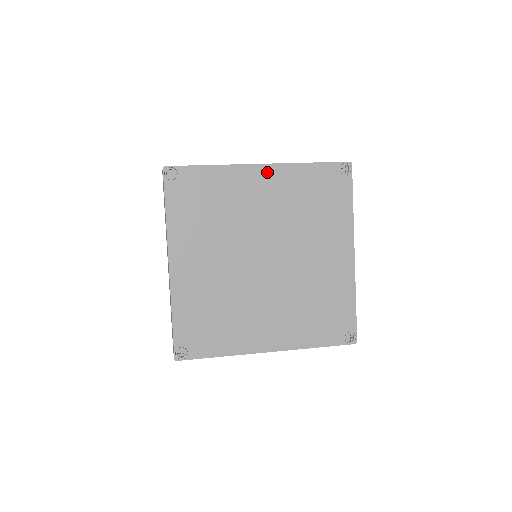
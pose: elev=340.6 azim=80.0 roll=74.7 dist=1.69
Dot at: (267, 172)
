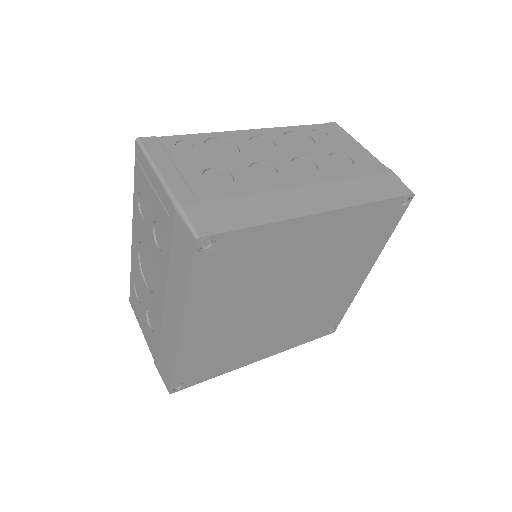
Dot at: (326, 220)
